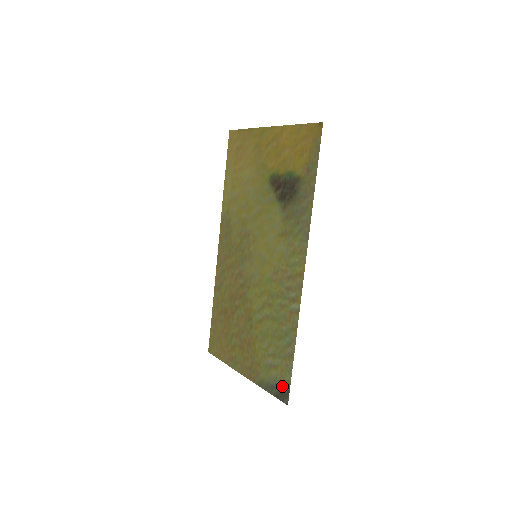
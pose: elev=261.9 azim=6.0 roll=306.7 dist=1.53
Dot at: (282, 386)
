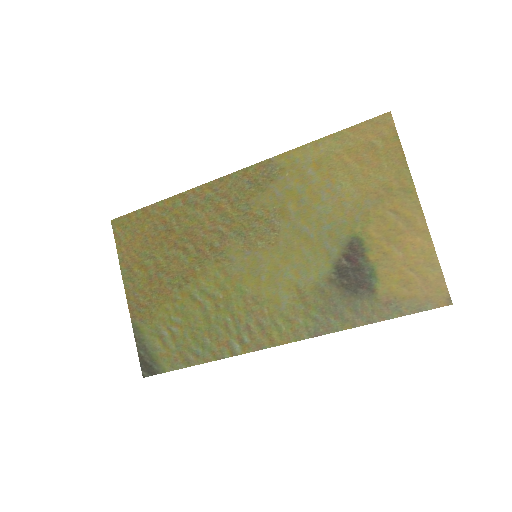
Dot at: (154, 362)
